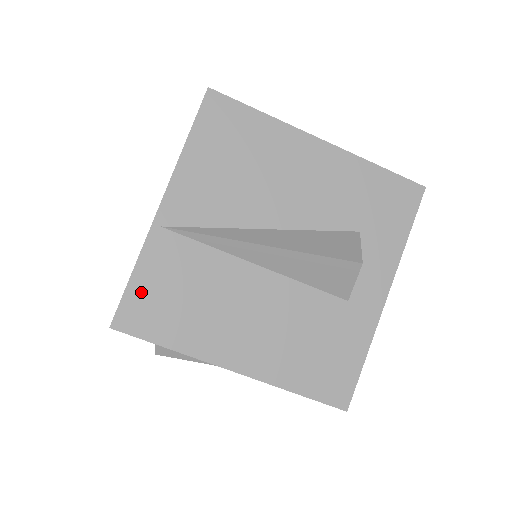
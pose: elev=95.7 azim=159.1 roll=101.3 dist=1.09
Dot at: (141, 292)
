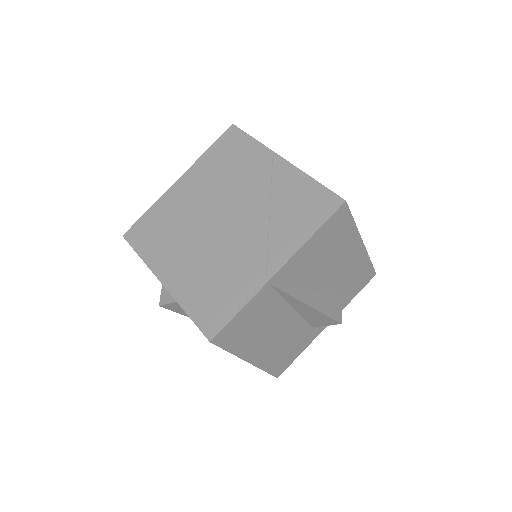
Dot at: (237, 322)
